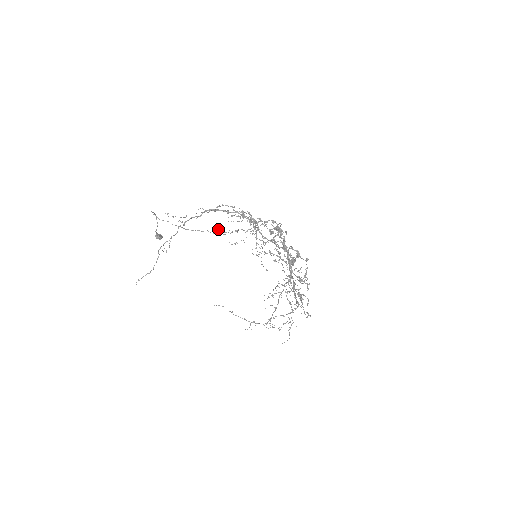
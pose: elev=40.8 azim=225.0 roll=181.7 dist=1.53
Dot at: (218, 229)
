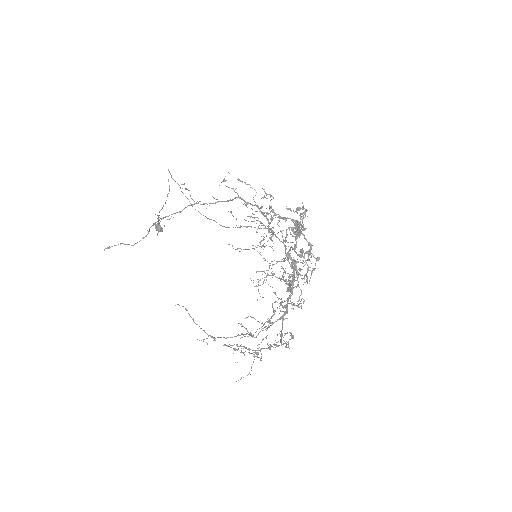
Dot at: (228, 211)
